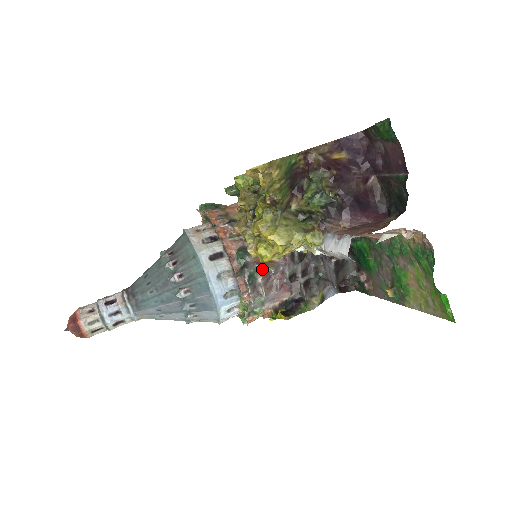
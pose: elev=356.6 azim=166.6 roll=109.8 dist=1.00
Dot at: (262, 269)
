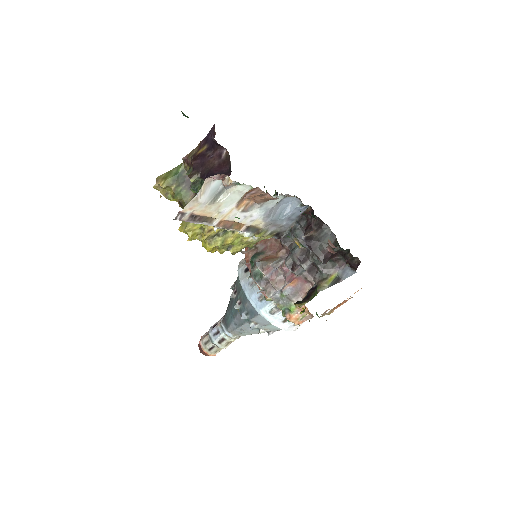
Dot at: (262, 265)
